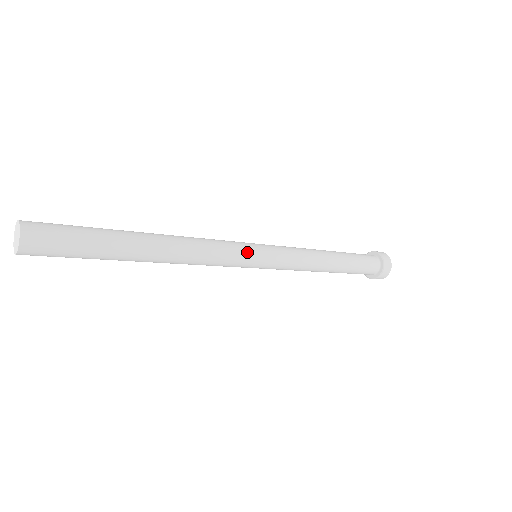
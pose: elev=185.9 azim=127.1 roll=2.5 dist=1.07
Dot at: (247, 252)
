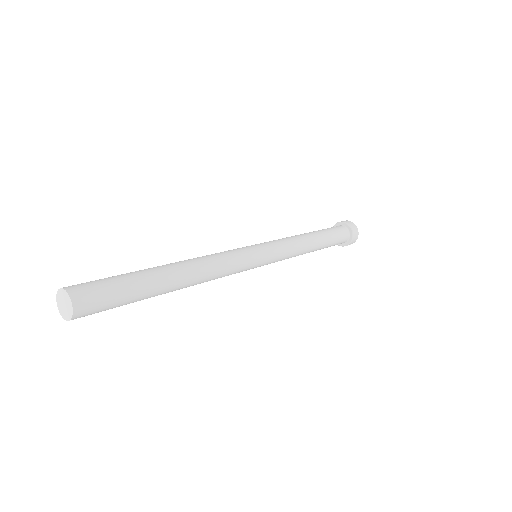
Dot at: (251, 255)
